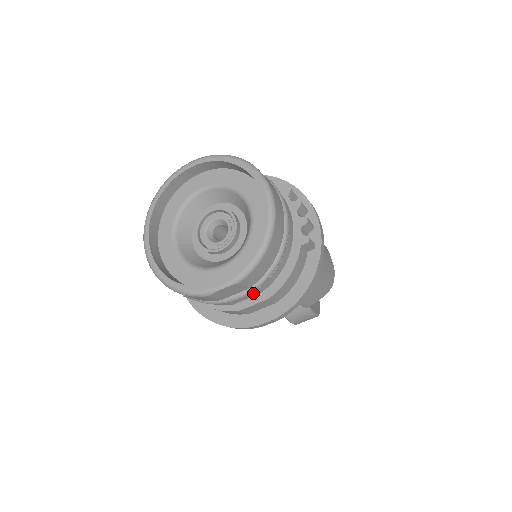
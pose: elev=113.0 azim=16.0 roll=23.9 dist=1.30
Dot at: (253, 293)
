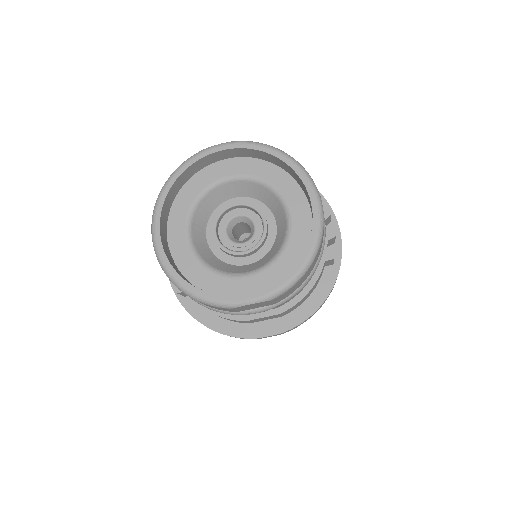
Dot at: occluded
